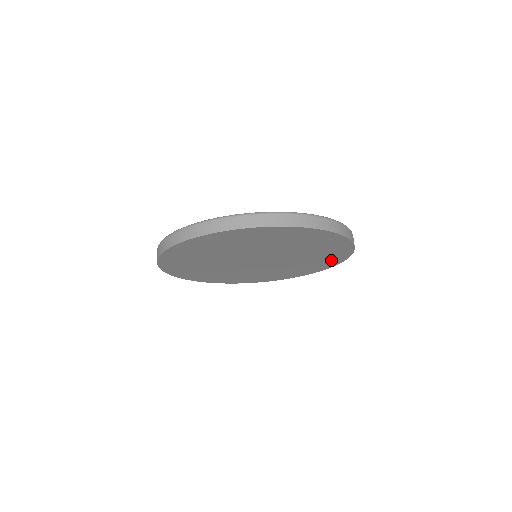
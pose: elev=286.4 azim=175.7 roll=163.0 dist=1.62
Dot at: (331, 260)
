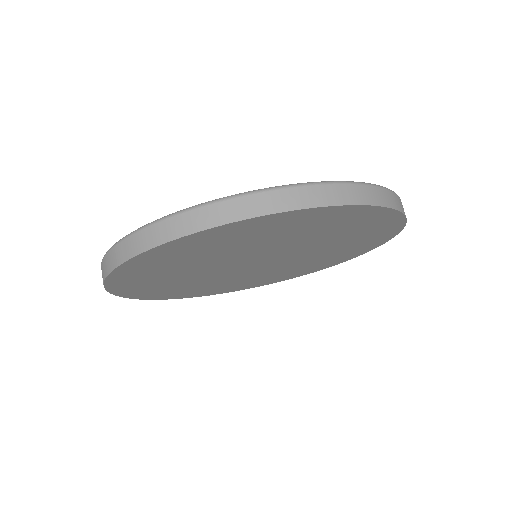
Dot at: (291, 275)
